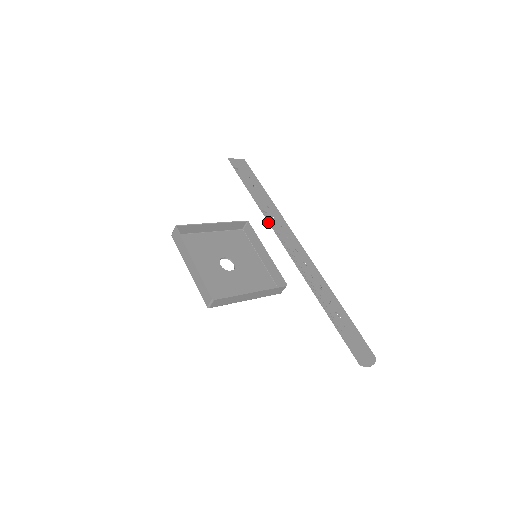
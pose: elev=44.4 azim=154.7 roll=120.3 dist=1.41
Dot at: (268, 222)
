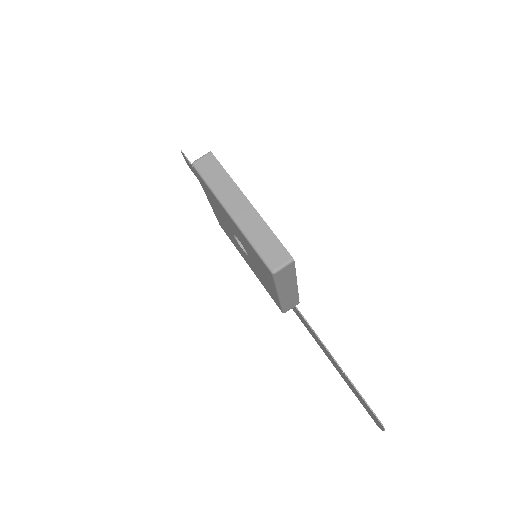
Dot at: occluded
